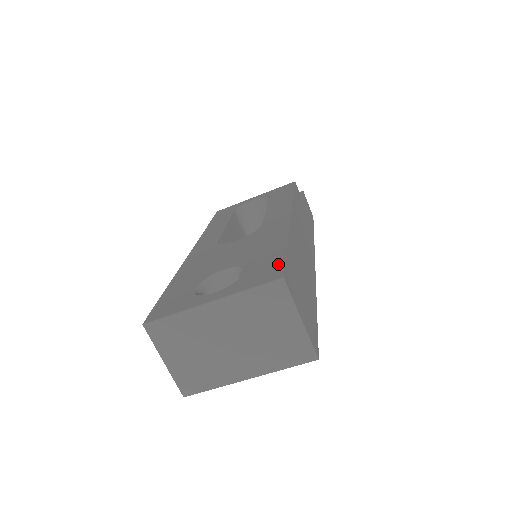
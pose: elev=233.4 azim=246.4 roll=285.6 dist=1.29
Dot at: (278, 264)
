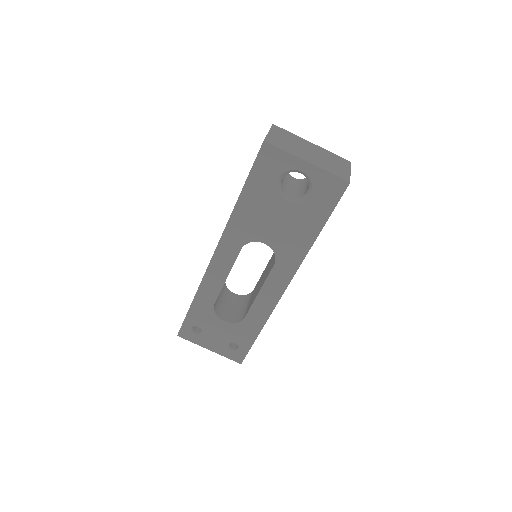
Dot at: occluded
